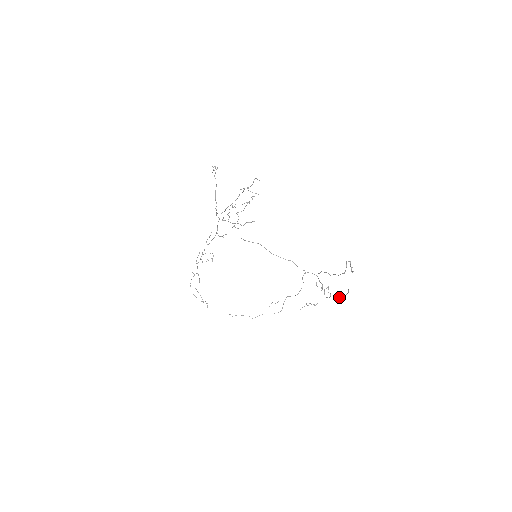
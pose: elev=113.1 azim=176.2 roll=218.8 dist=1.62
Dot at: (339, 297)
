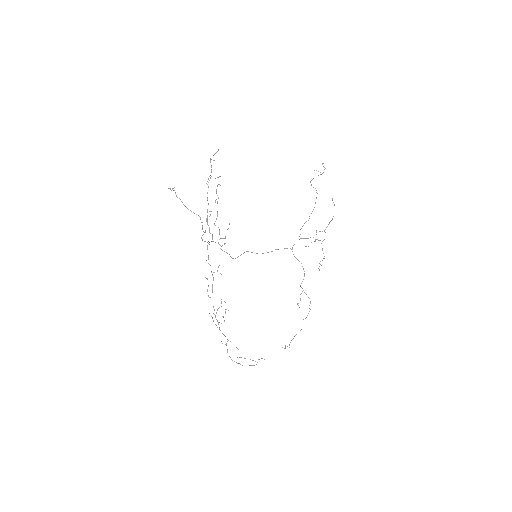
Dot at: (332, 219)
